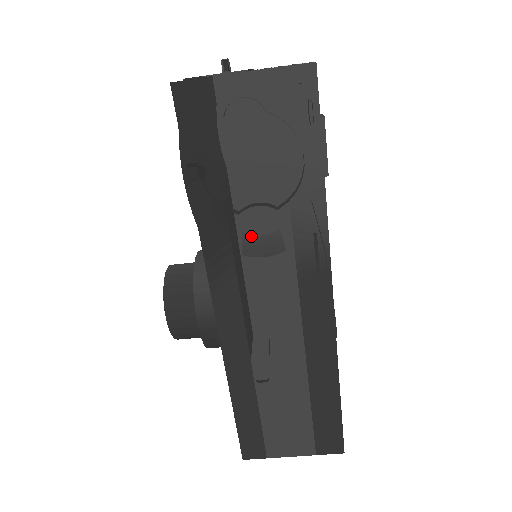
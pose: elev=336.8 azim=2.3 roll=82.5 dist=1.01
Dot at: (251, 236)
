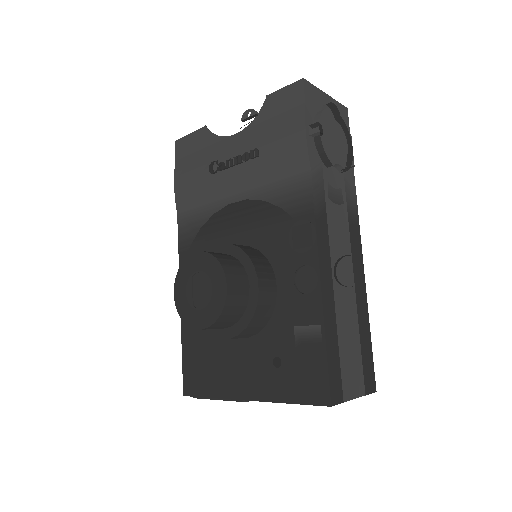
Dot at: (331, 187)
